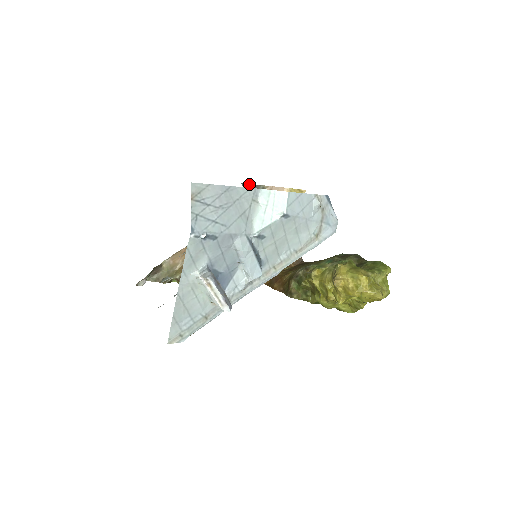
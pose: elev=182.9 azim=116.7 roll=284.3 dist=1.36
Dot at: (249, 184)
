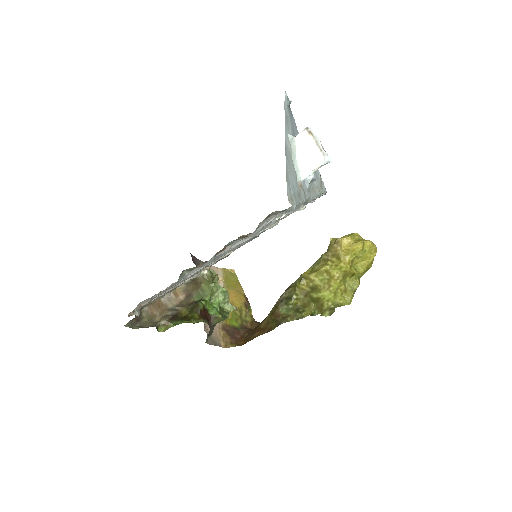
Dot at: (193, 256)
